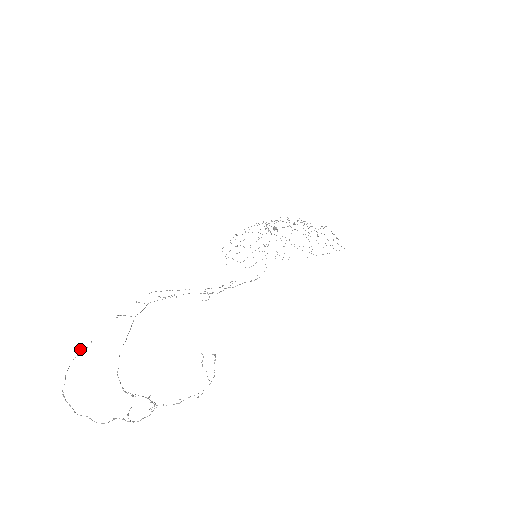
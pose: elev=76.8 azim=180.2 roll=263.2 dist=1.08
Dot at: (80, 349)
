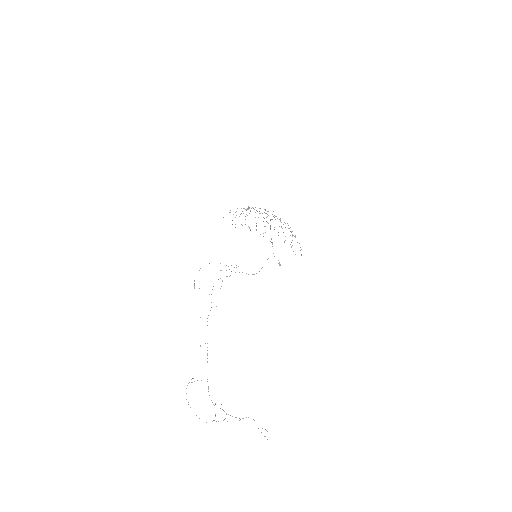
Dot at: occluded
